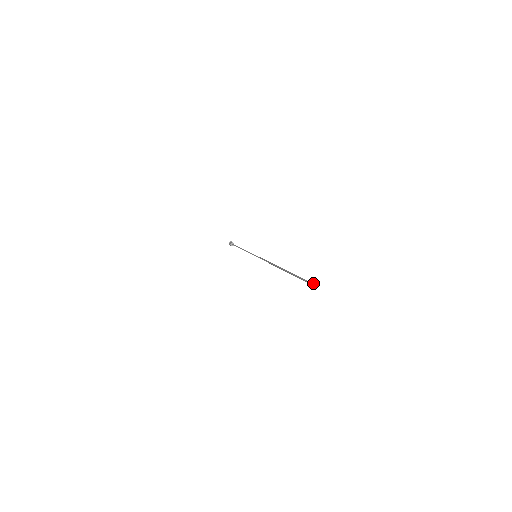
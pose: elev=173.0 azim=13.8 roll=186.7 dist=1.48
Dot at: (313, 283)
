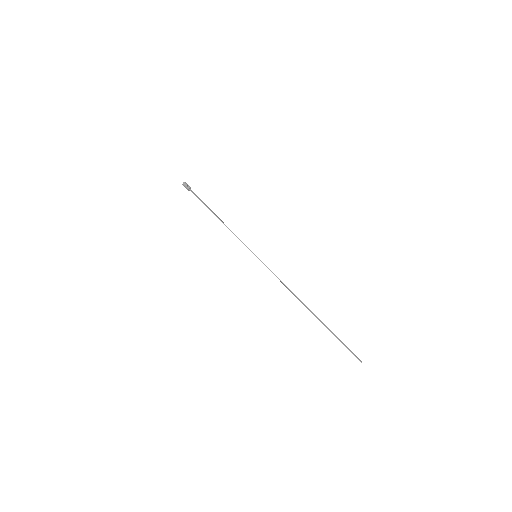
Dot at: occluded
